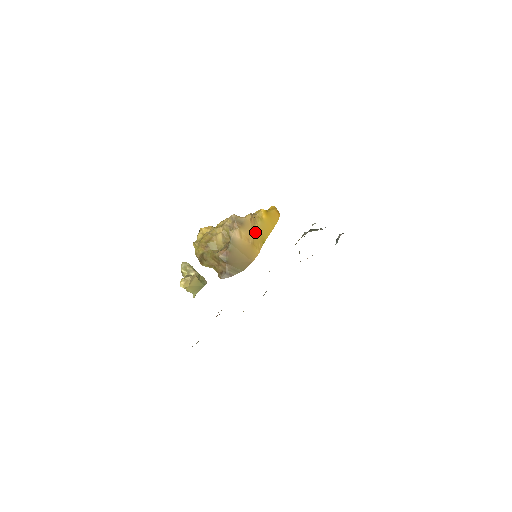
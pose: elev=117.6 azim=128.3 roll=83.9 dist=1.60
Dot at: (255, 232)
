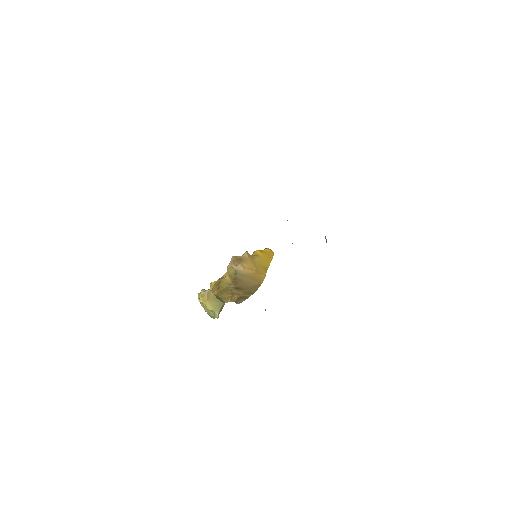
Dot at: (256, 264)
